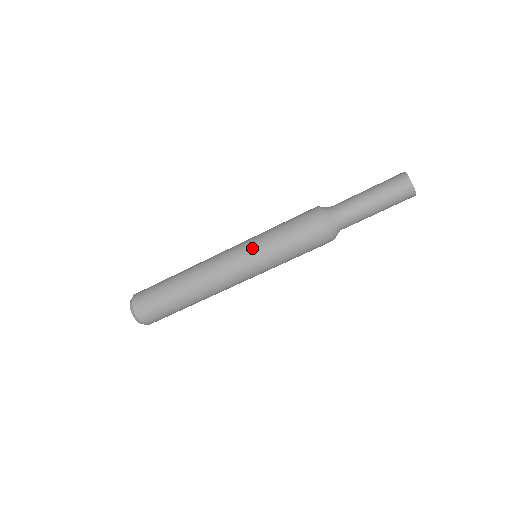
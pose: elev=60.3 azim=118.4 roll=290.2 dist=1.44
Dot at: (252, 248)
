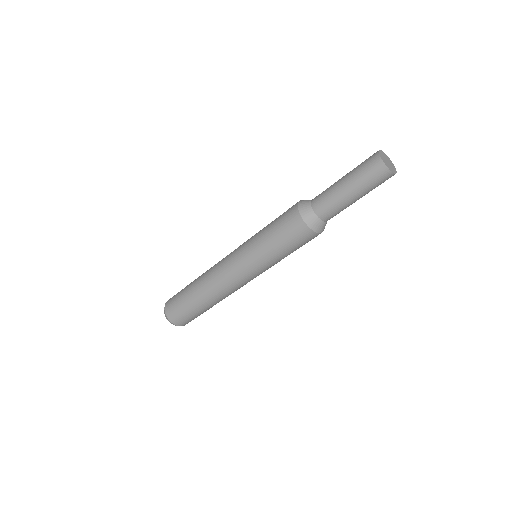
Dot at: (256, 266)
